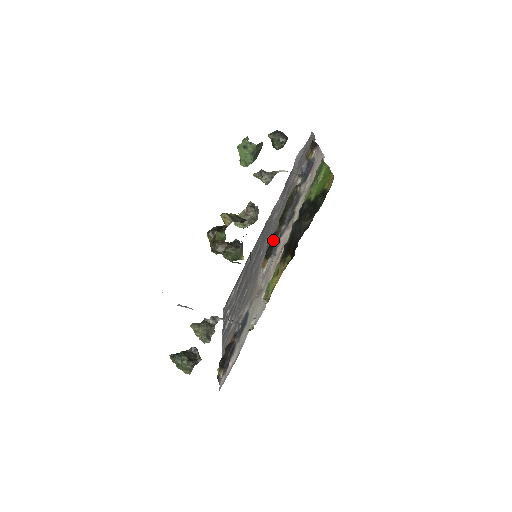
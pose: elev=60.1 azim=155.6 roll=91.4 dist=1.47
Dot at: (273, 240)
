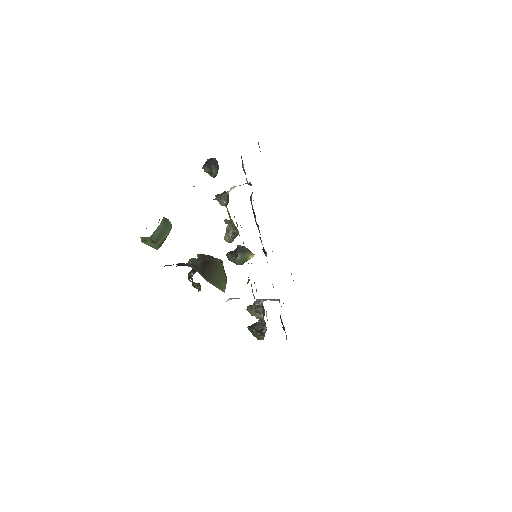
Dot at: occluded
